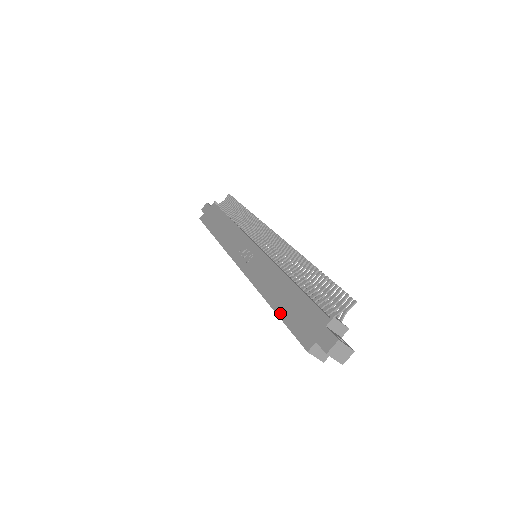
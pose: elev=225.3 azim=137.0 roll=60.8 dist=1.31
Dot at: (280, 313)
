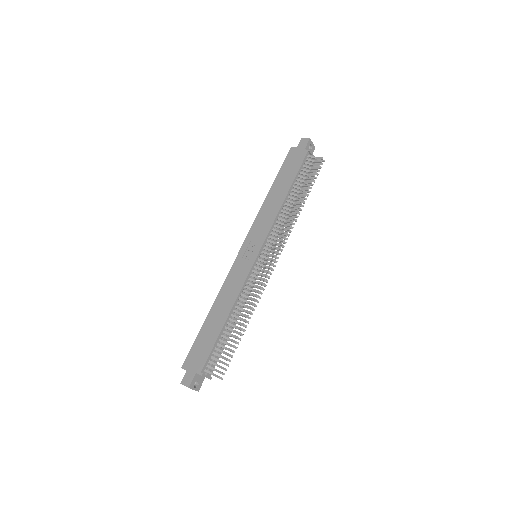
Dot at: (203, 327)
